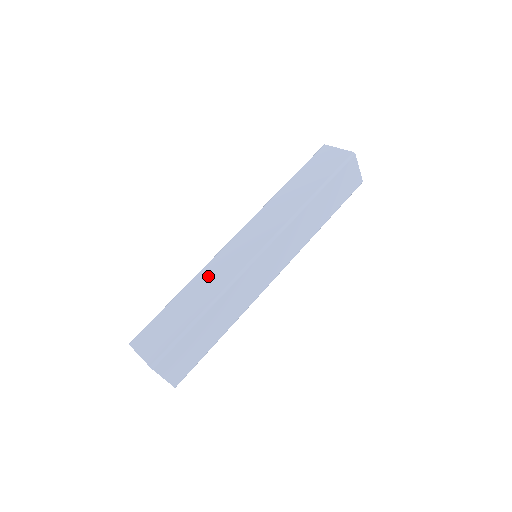
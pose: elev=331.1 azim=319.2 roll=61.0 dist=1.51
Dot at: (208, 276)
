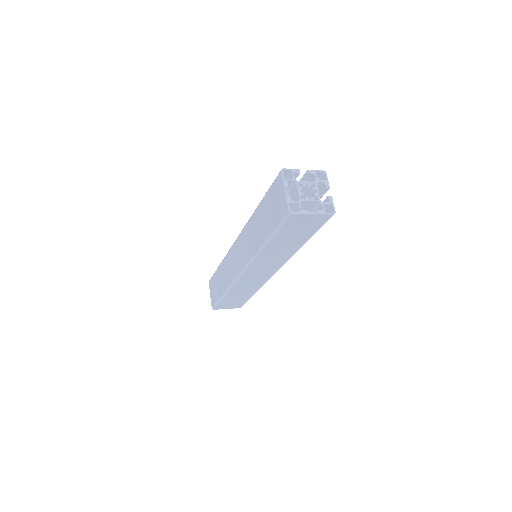
Dot at: (226, 266)
